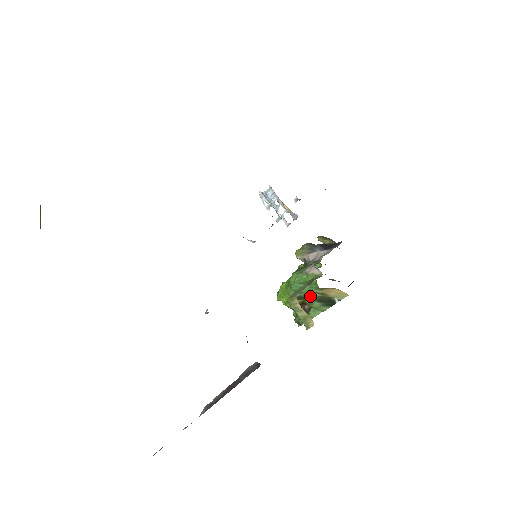
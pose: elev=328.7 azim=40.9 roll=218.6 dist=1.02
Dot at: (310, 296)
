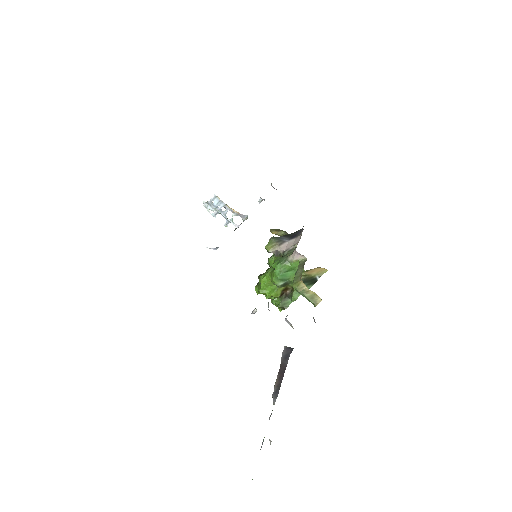
Dot at: occluded
